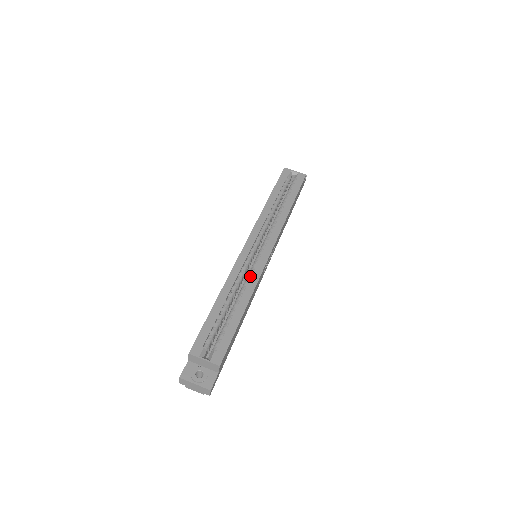
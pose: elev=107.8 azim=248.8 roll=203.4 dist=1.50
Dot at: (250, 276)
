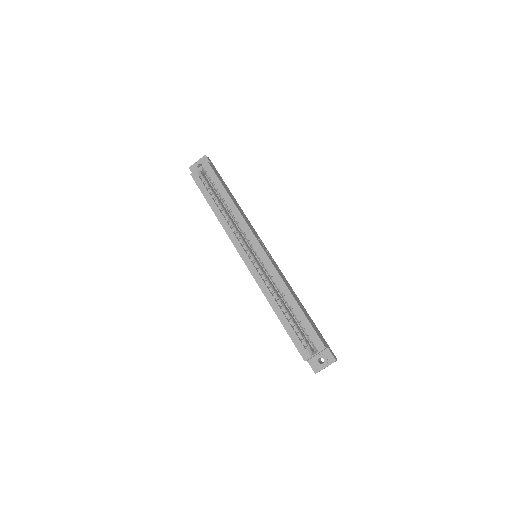
Dot at: (272, 277)
